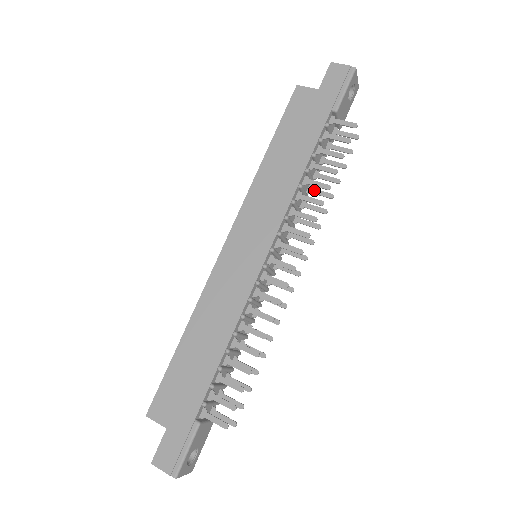
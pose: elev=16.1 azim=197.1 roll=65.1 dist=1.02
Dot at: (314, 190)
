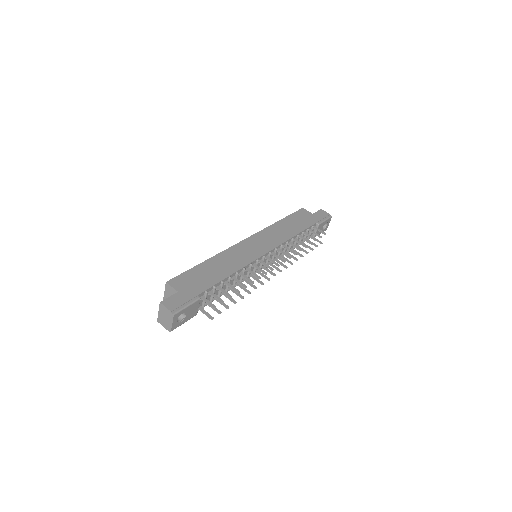
Dot at: (294, 250)
